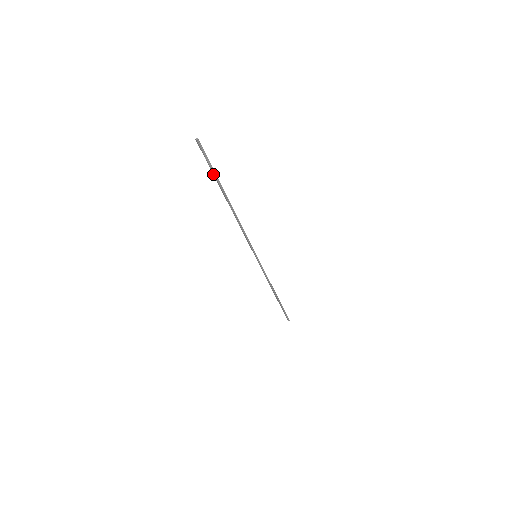
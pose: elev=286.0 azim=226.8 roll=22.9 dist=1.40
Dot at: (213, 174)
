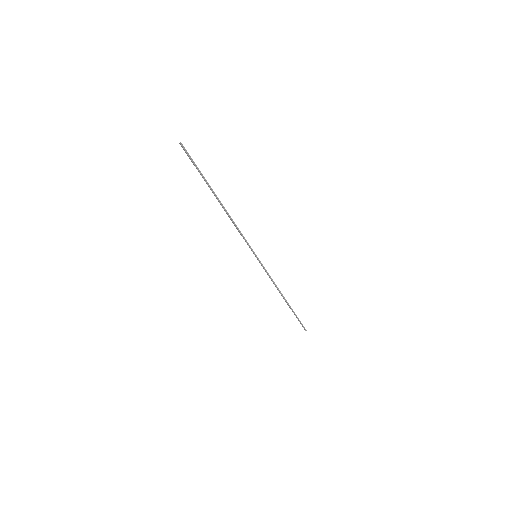
Dot at: (200, 174)
